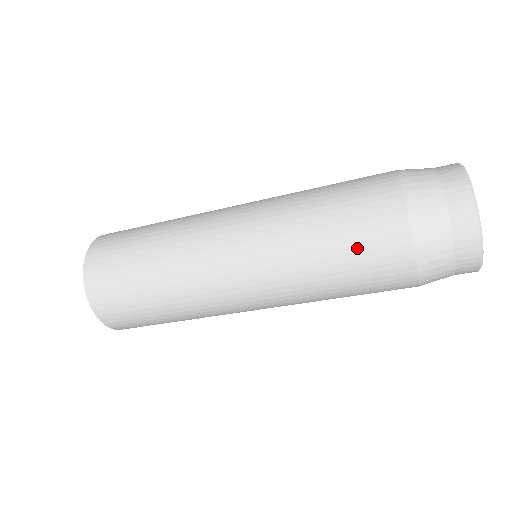
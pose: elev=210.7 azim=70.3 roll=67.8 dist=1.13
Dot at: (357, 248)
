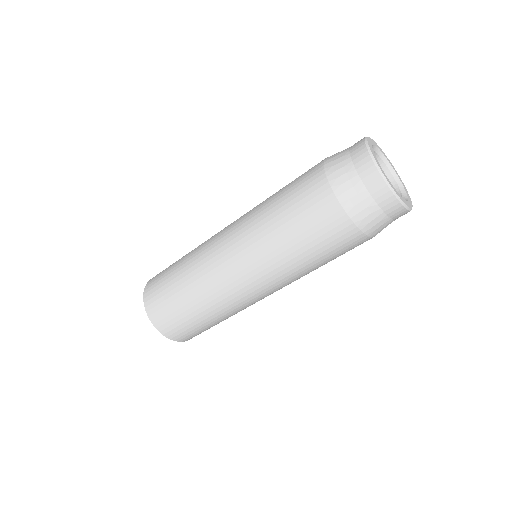
Dot at: (328, 250)
